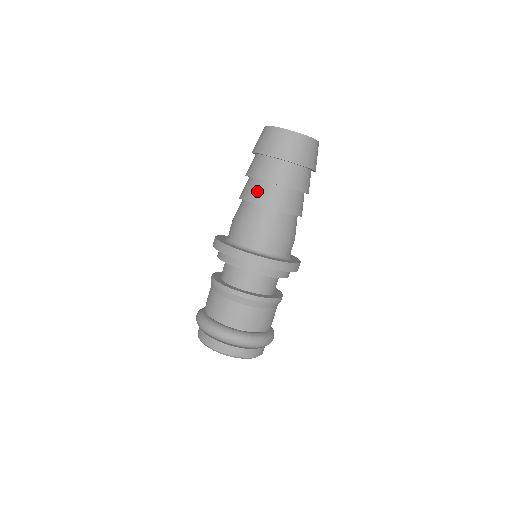
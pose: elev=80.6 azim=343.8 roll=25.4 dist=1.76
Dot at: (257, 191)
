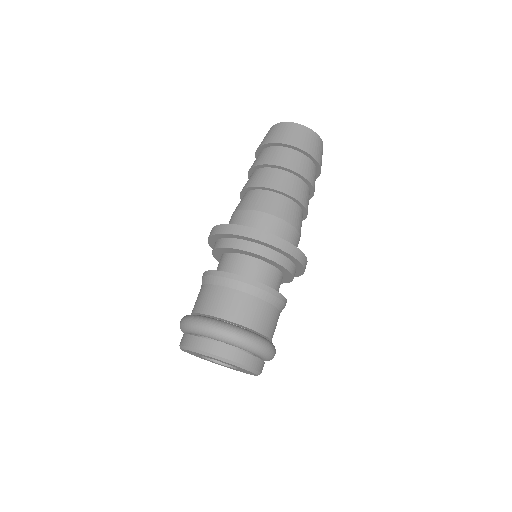
Dot at: (271, 177)
